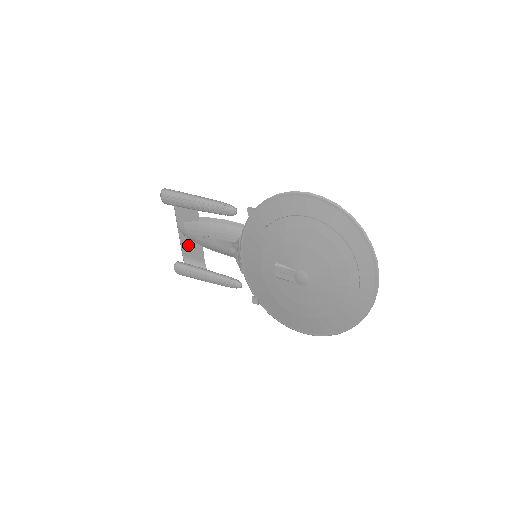
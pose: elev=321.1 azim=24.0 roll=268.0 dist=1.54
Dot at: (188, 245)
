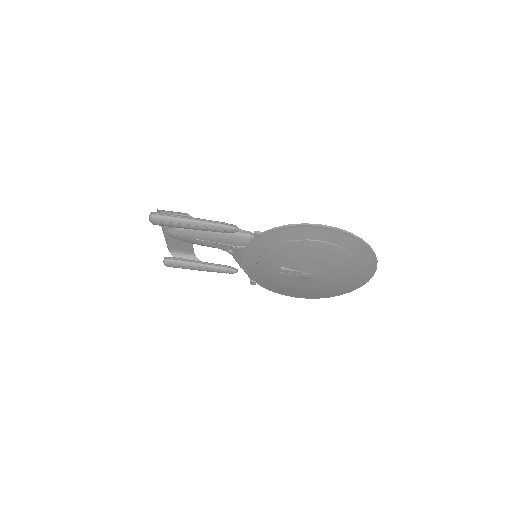
Dot at: (175, 243)
